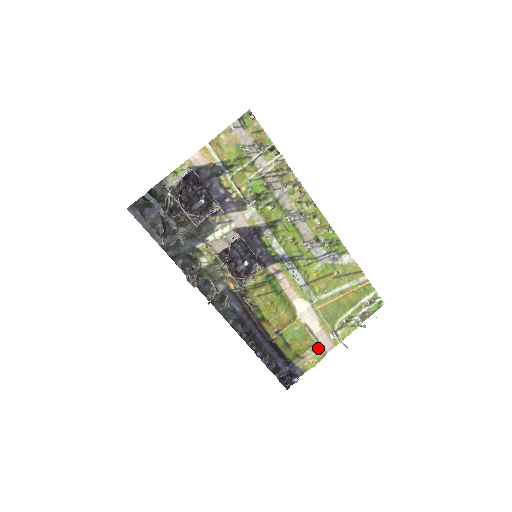
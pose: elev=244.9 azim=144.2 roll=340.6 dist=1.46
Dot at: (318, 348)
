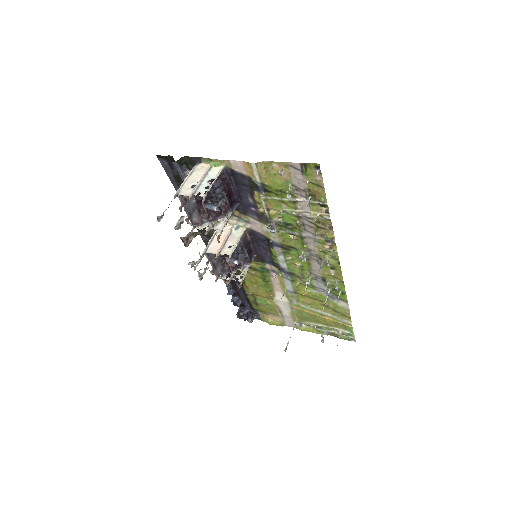
Dot at: occluded
